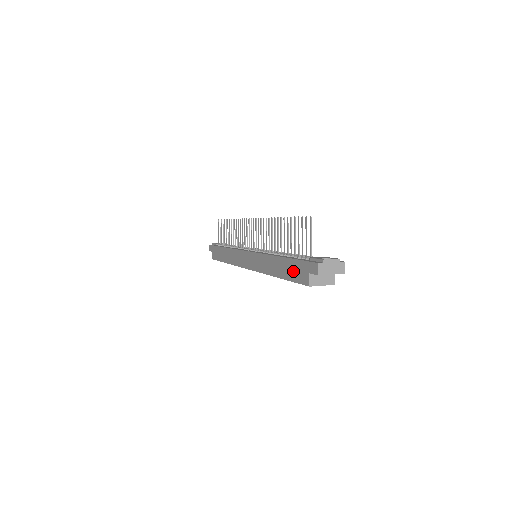
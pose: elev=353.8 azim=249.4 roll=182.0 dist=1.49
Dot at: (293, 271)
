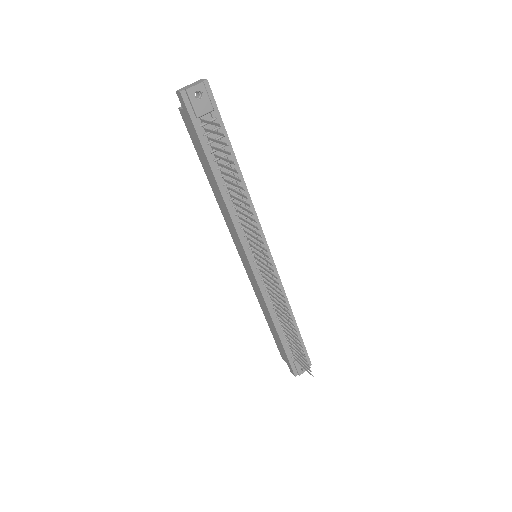
Dot at: (279, 346)
